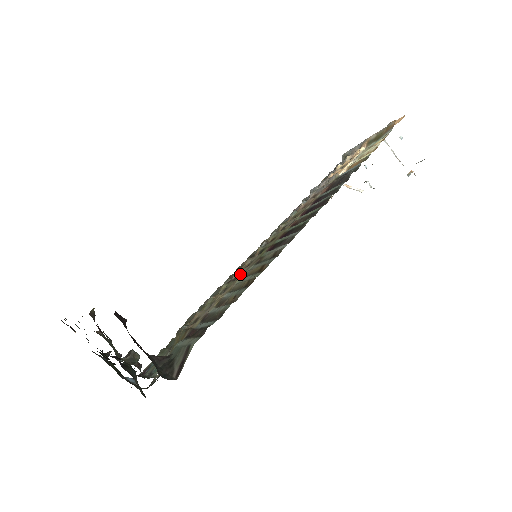
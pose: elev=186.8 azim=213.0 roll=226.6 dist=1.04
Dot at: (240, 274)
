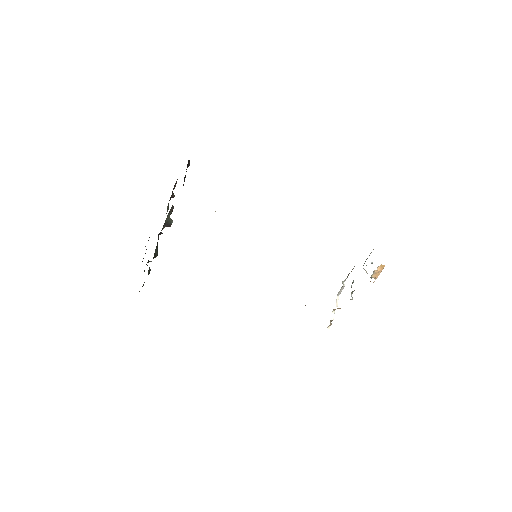
Dot at: occluded
